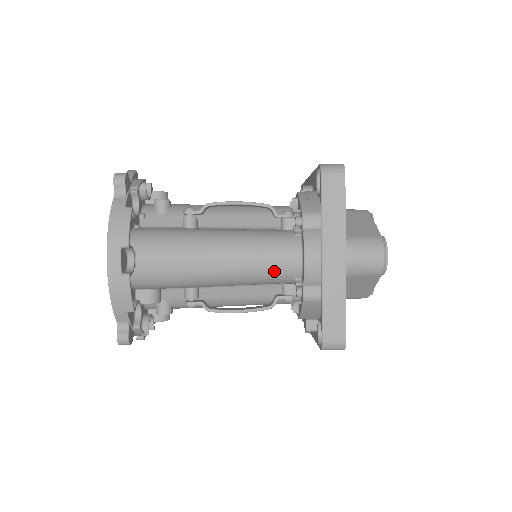
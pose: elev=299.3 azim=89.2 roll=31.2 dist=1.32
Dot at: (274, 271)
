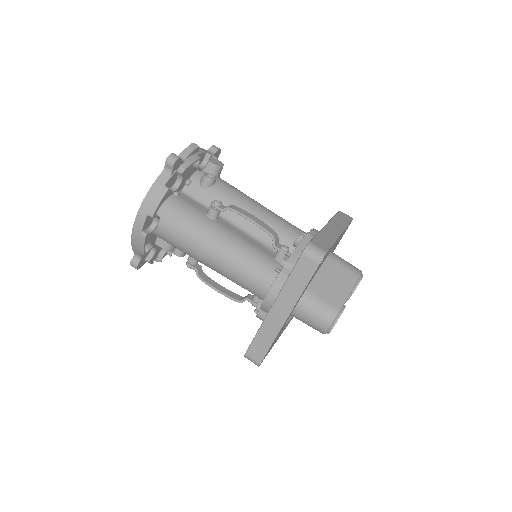
Dot at: (246, 286)
